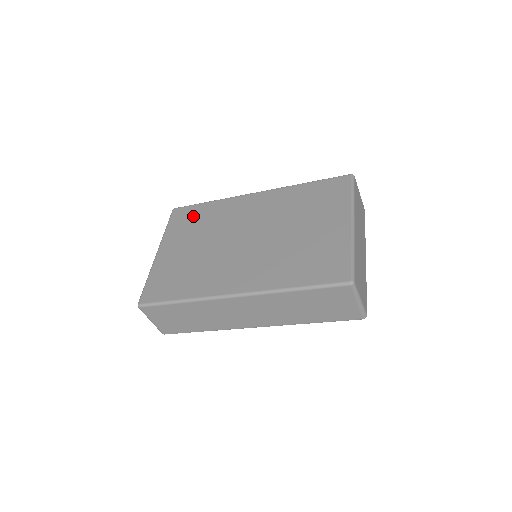
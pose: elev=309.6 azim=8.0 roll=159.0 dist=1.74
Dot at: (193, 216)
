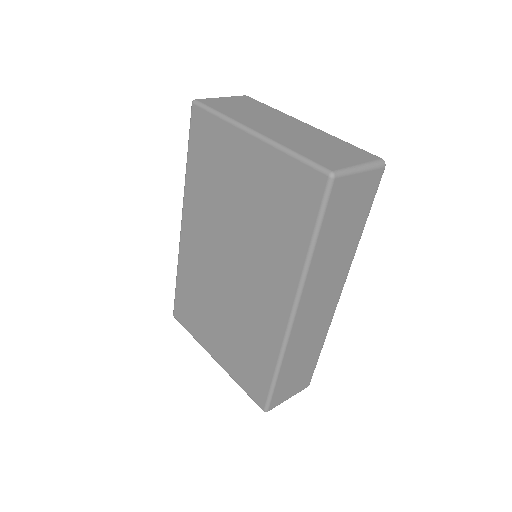
Dot at: (187, 303)
